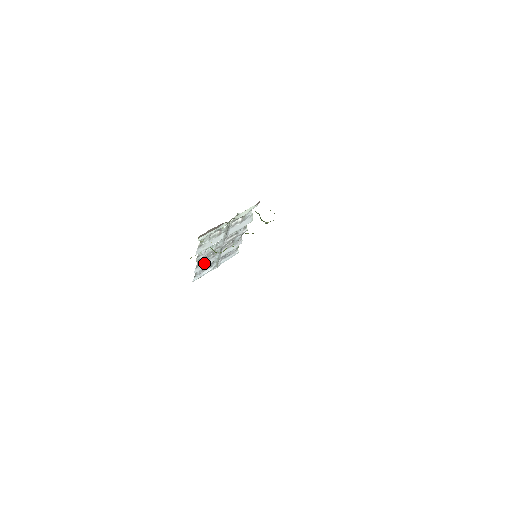
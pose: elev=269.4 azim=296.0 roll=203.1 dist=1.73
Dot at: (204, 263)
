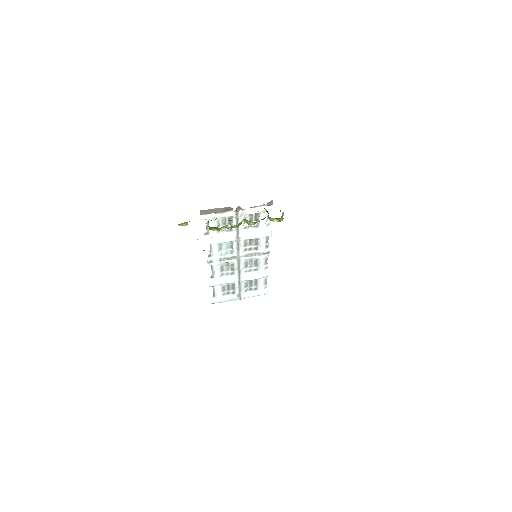
Dot at: (221, 277)
